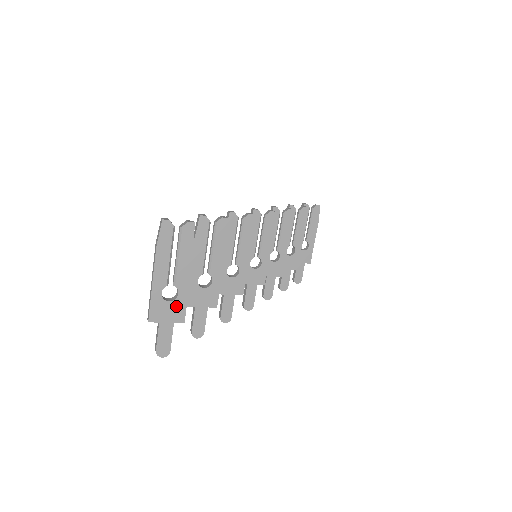
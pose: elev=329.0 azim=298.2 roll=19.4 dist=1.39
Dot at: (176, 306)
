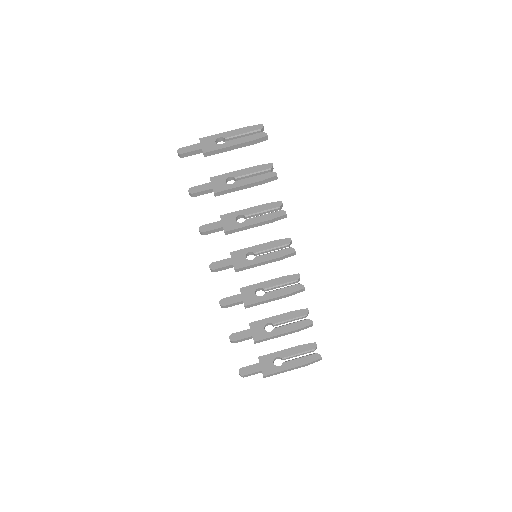
Dot at: (213, 146)
